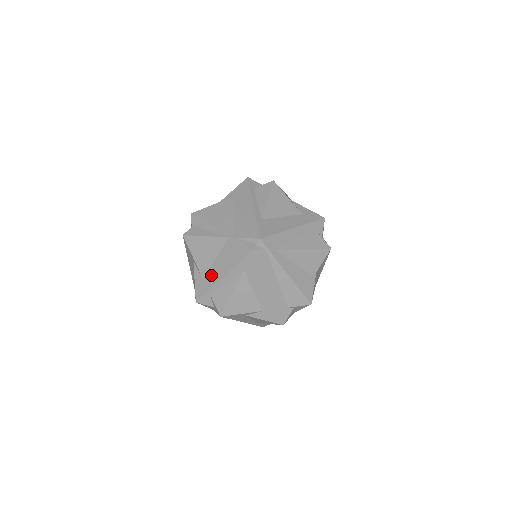
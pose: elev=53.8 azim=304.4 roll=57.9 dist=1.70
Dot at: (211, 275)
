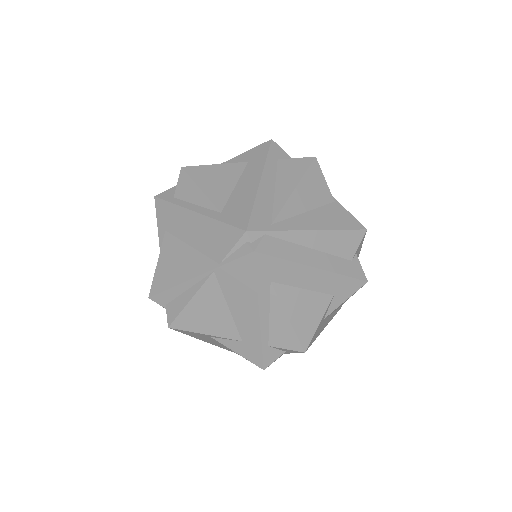
Dot at: (244, 328)
